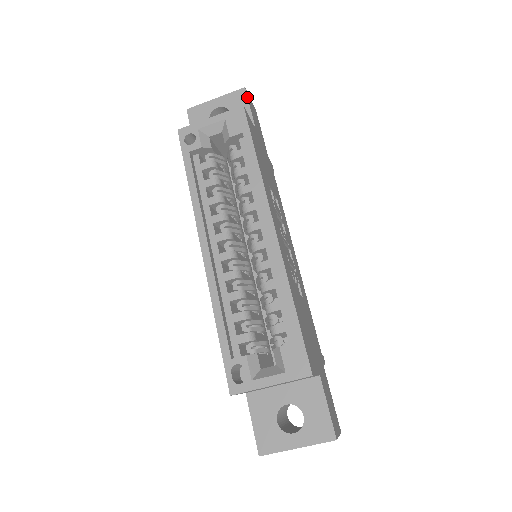
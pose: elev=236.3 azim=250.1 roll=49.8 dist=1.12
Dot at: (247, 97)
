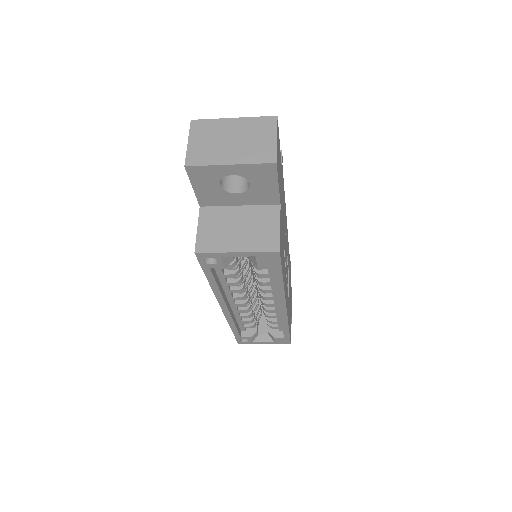
Dot at: (277, 174)
